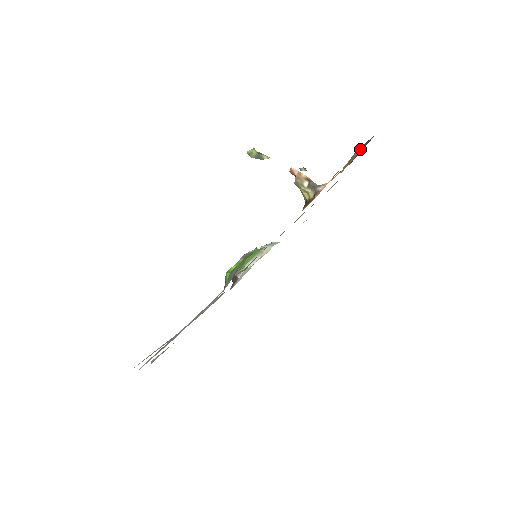
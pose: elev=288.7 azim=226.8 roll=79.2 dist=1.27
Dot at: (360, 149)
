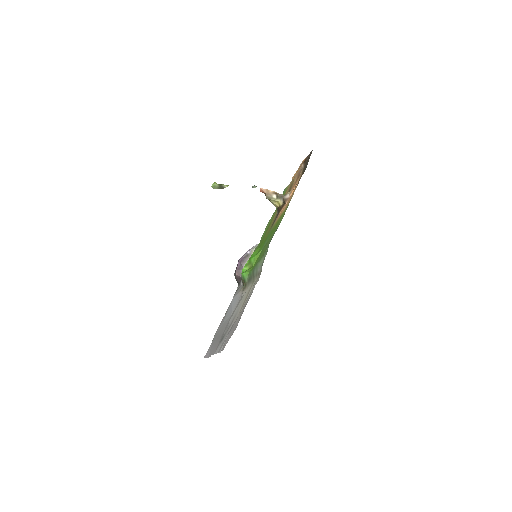
Dot at: (305, 163)
